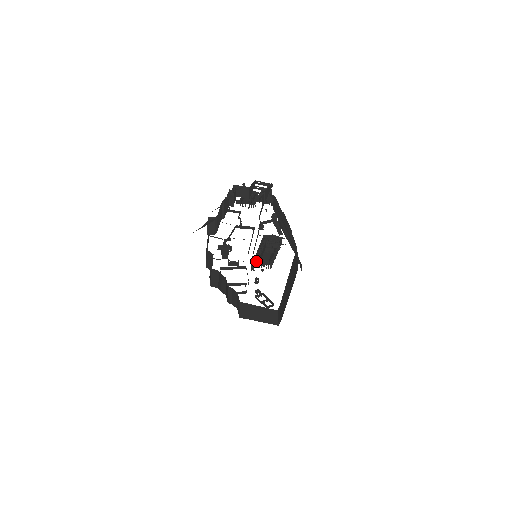
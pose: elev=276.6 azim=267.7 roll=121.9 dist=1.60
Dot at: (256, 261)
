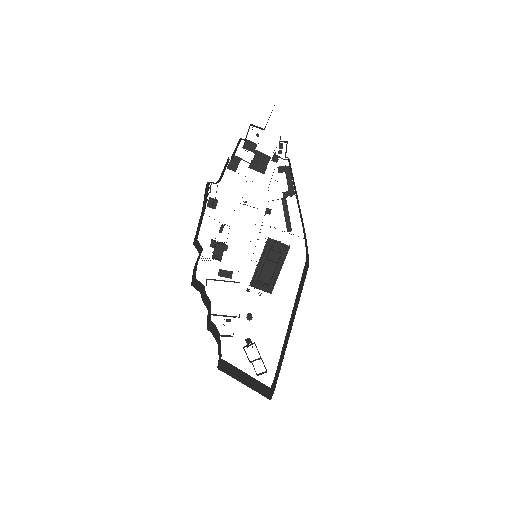
Dot at: (254, 278)
